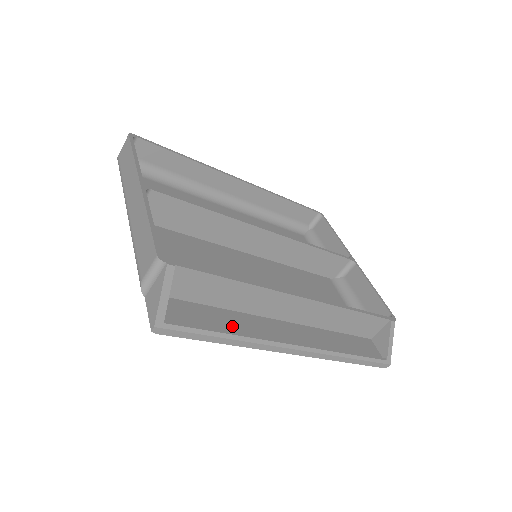
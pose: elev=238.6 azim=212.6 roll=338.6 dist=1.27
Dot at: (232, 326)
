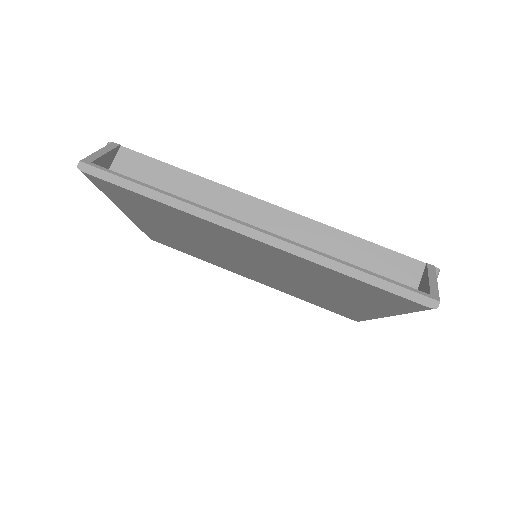
Dot at: occluded
